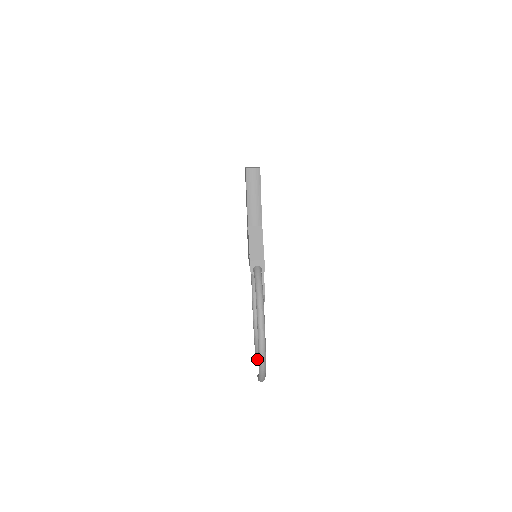
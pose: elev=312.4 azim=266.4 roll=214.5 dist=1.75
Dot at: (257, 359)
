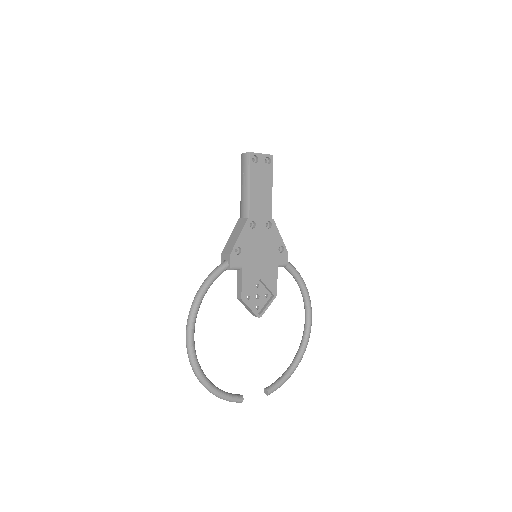
Dot at: (268, 386)
